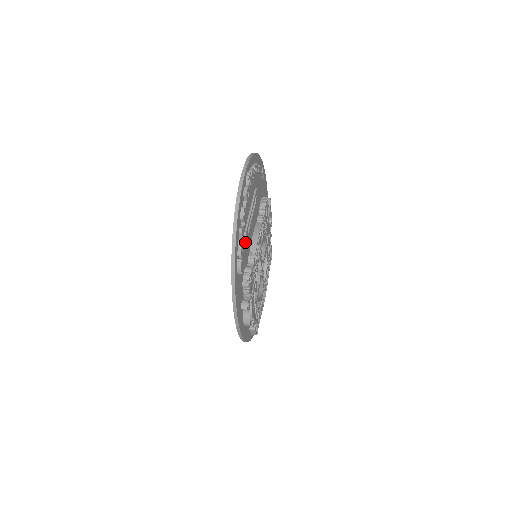
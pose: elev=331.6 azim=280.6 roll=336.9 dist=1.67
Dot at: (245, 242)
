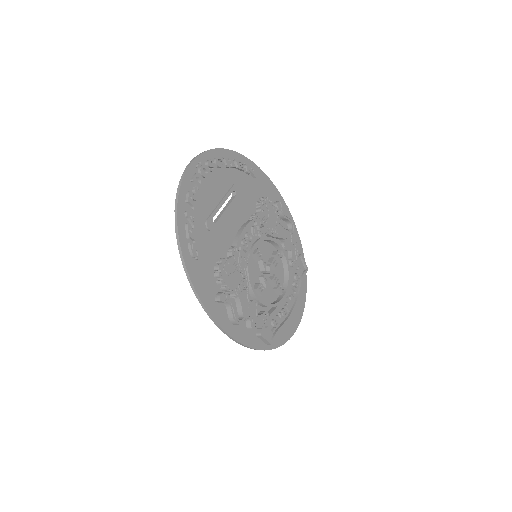
Dot at: (213, 232)
